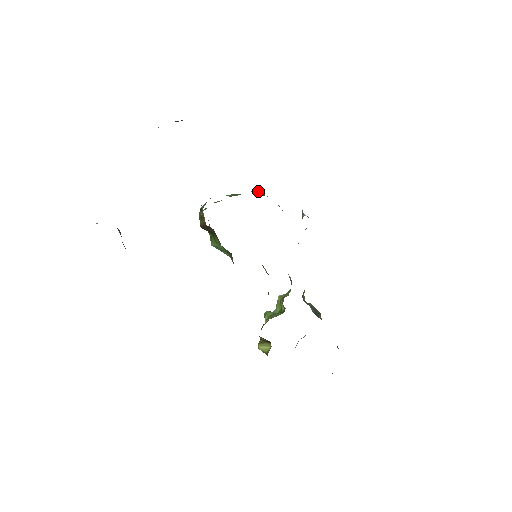
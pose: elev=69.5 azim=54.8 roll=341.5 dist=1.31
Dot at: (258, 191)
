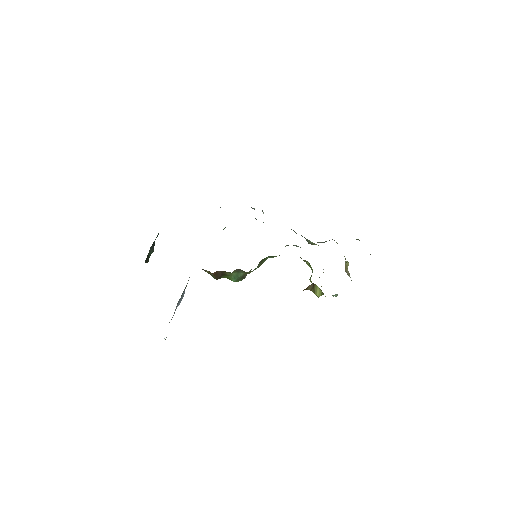
Dot at: occluded
